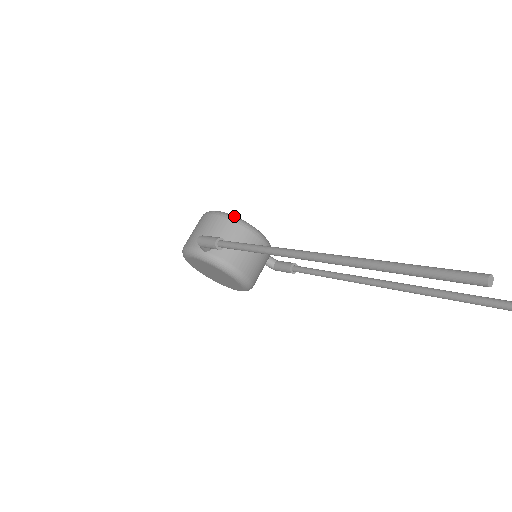
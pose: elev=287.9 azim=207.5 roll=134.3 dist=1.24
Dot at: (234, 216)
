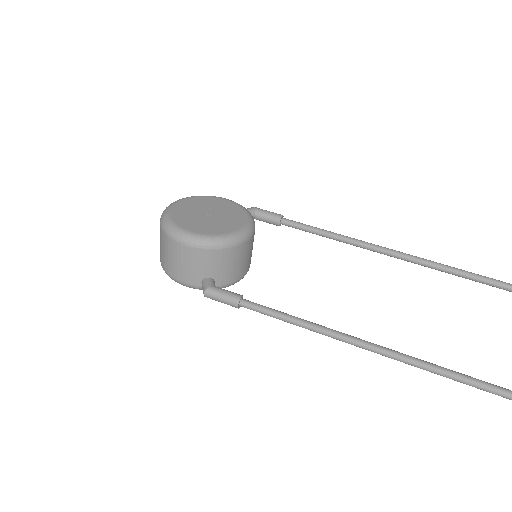
Dot at: (219, 240)
